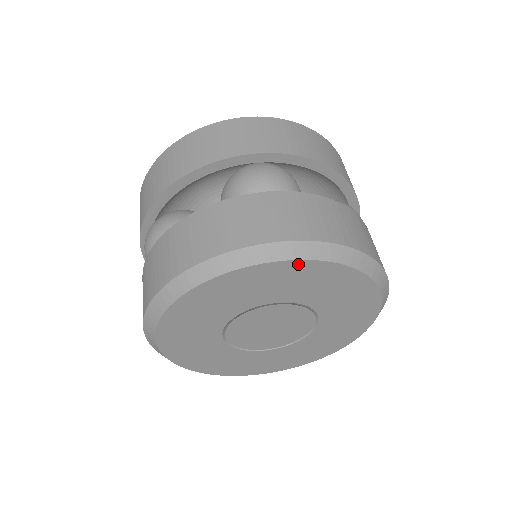
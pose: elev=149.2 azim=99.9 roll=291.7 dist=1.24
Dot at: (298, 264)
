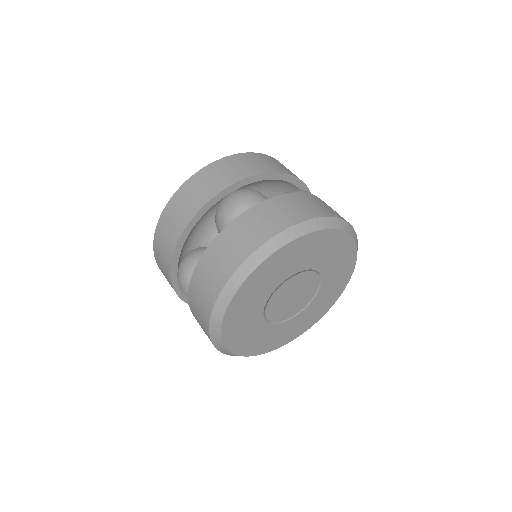
Dot at: (292, 244)
